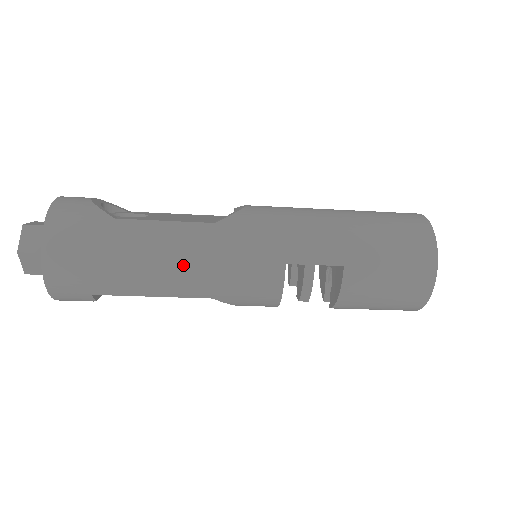
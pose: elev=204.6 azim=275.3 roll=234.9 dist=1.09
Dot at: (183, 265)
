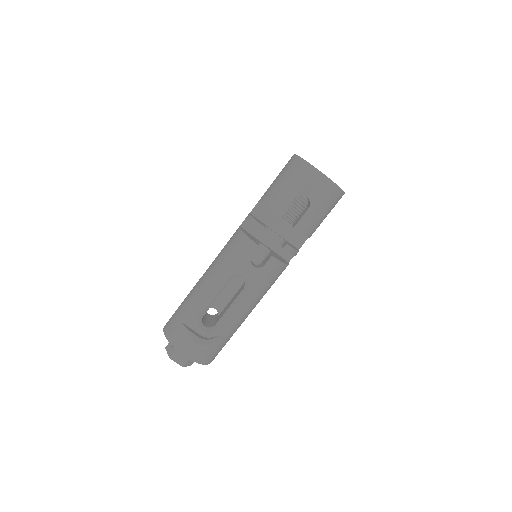
Dot at: (206, 271)
